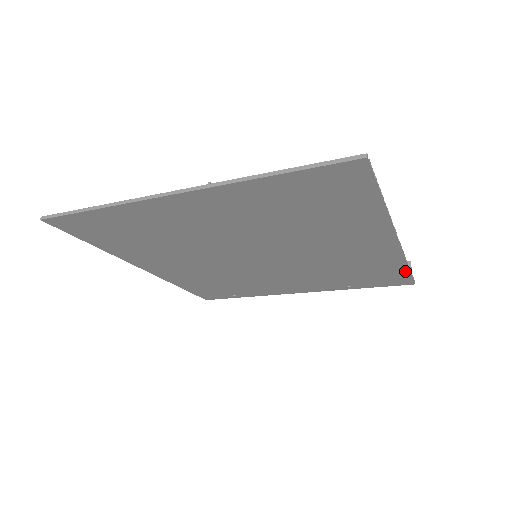
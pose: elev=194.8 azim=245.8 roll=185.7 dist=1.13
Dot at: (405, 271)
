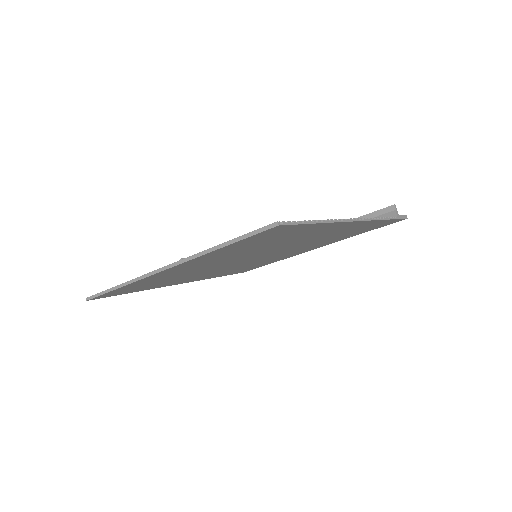
Dot at: (388, 220)
